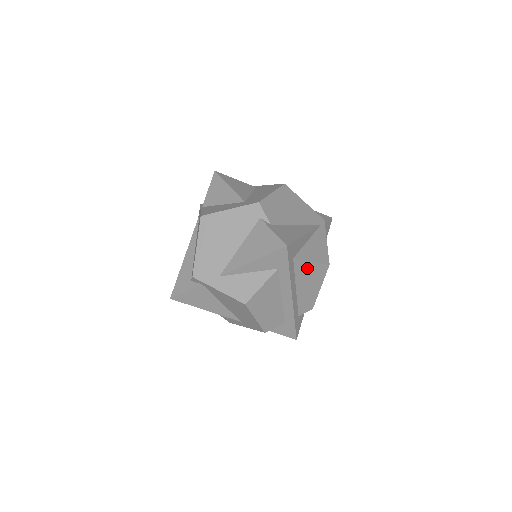
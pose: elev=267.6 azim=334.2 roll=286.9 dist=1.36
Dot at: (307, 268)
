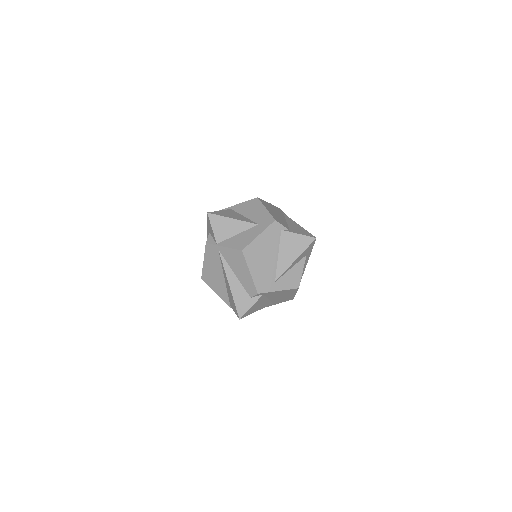
Dot at: occluded
